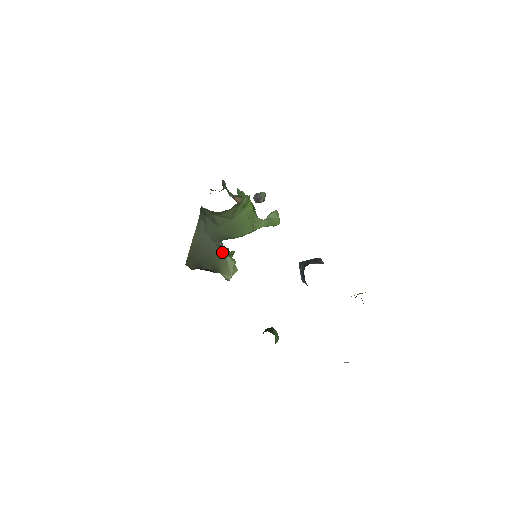
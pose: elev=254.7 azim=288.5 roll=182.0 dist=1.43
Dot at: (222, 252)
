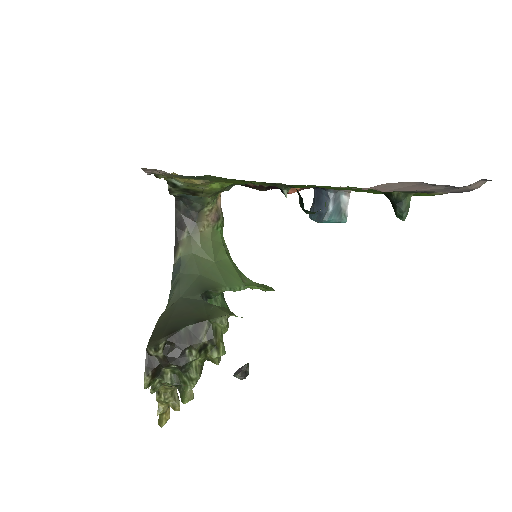
Dot at: (207, 303)
